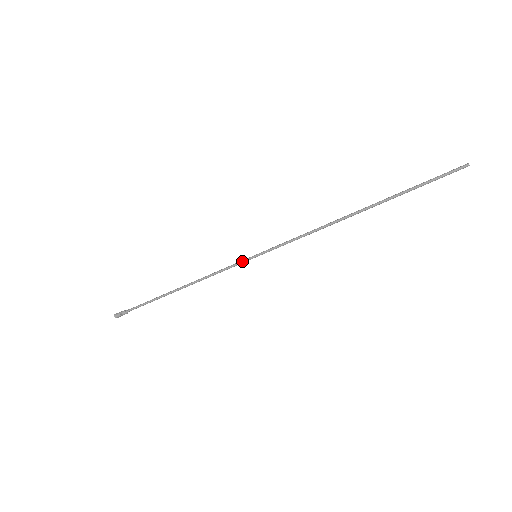
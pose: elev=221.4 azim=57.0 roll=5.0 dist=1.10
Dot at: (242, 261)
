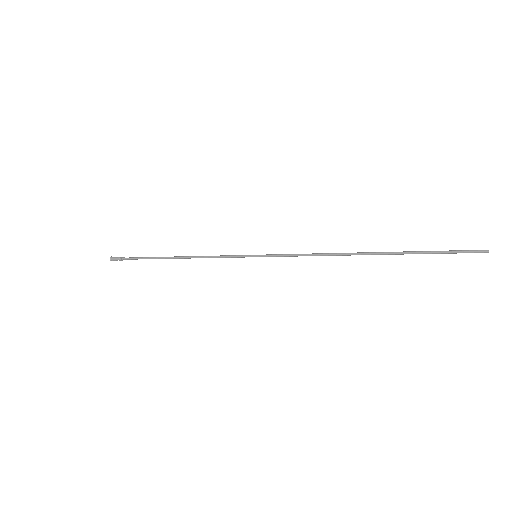
Dot at: (241, 257)
